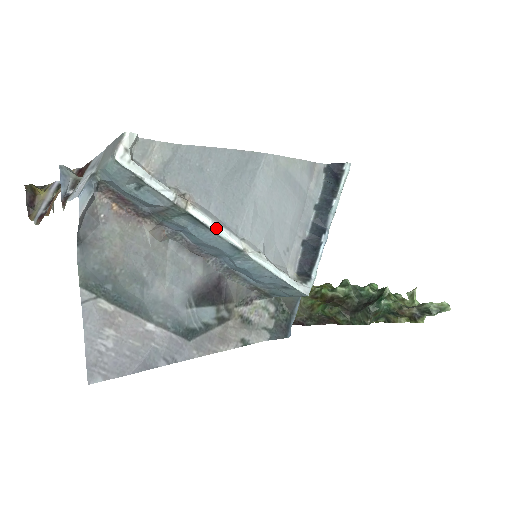
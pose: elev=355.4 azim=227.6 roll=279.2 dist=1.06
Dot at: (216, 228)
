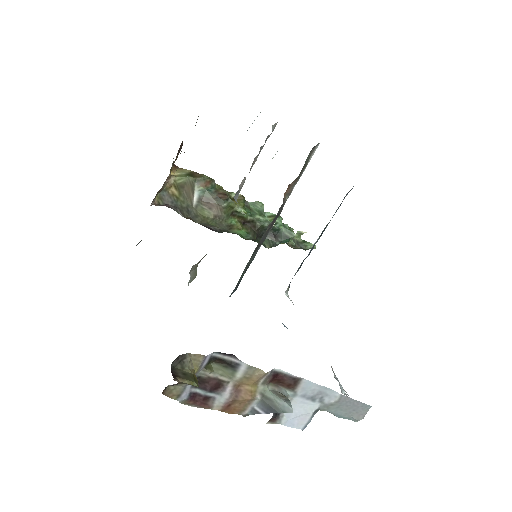
Dot at: occluded
